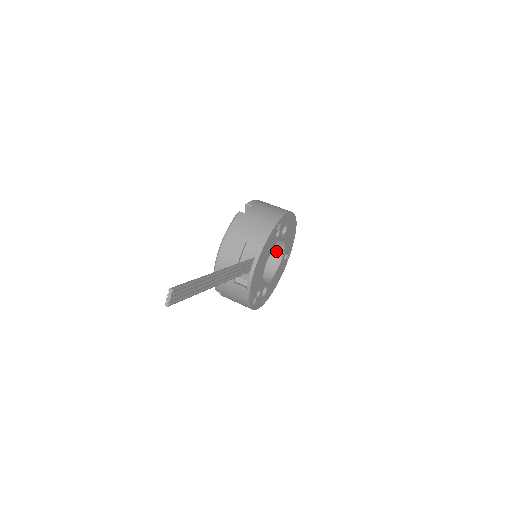
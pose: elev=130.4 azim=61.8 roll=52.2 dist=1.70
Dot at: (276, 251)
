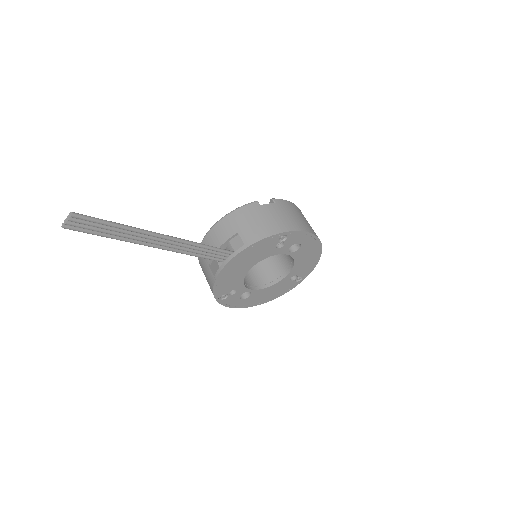
Dot at: (285, 265)
